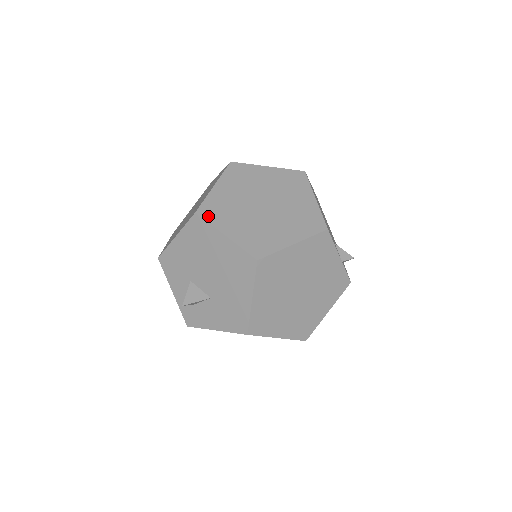
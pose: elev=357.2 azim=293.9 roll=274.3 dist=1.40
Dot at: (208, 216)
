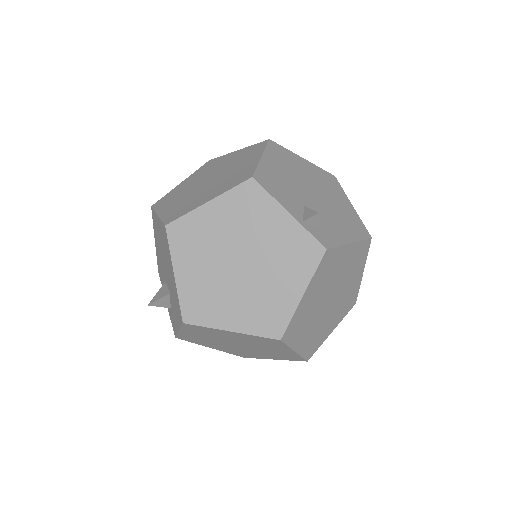
Dot at: (157, 205)
